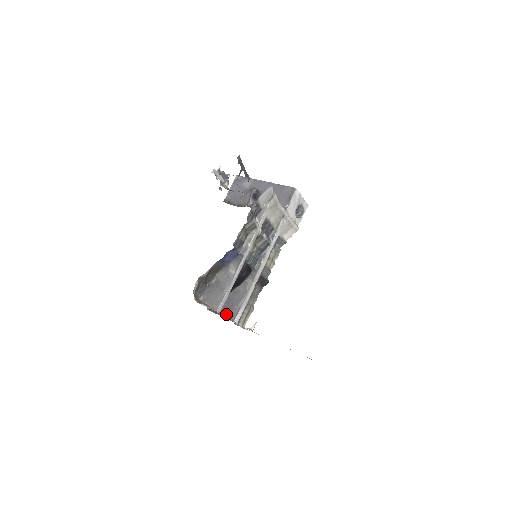
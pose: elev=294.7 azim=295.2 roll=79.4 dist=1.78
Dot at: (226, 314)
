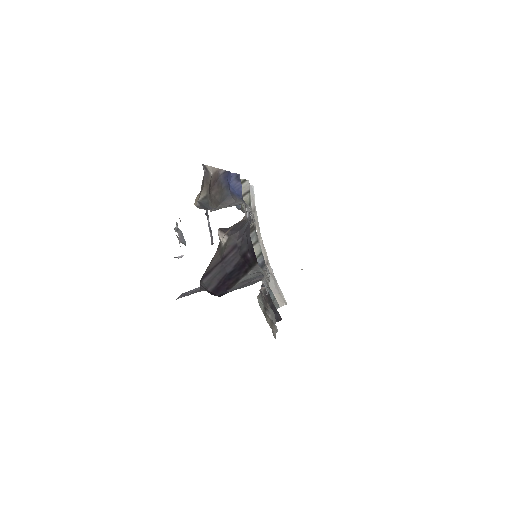
Dot at: (241, 287)
